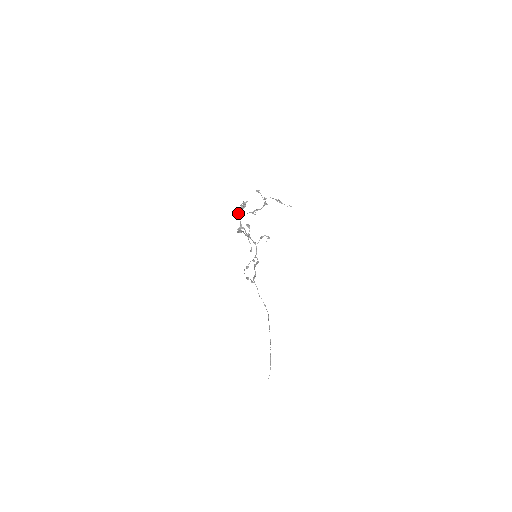
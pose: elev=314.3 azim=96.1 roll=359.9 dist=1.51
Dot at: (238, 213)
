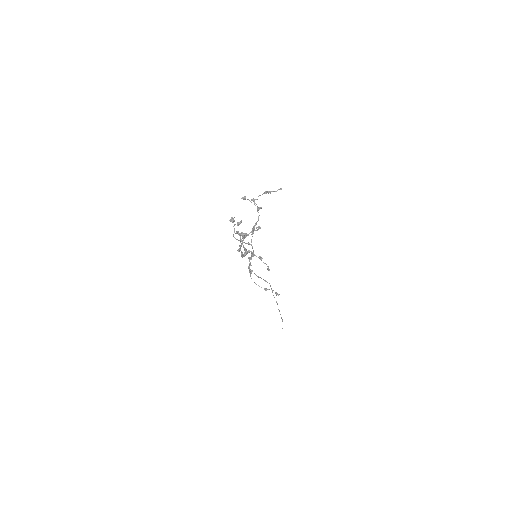
Dot at: (234, 237)
